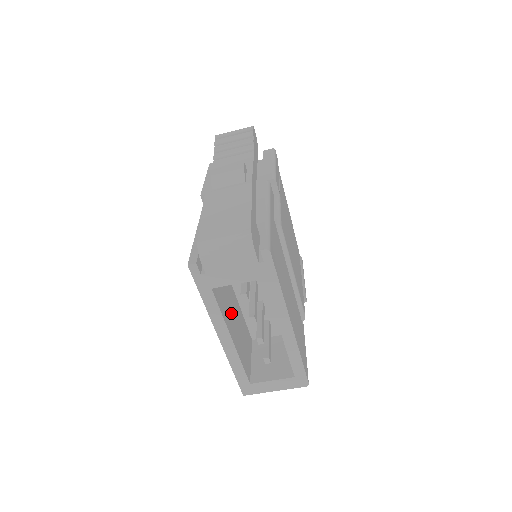
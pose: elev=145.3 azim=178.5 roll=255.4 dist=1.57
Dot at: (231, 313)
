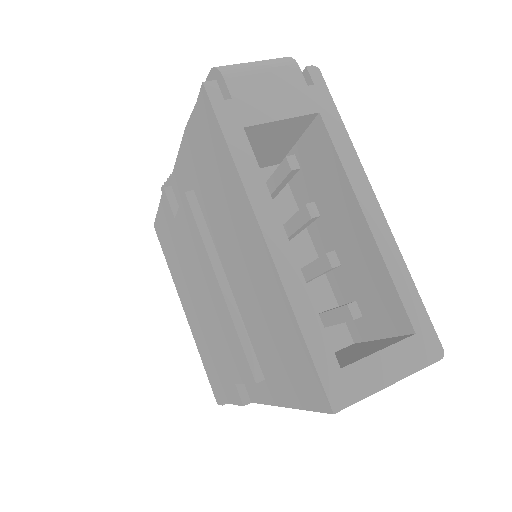
Dot at: occluded
